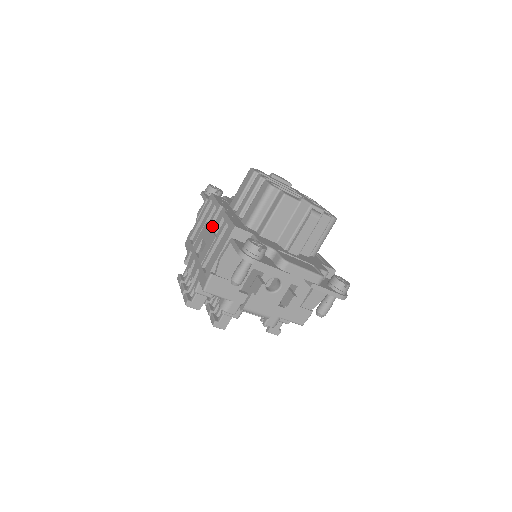
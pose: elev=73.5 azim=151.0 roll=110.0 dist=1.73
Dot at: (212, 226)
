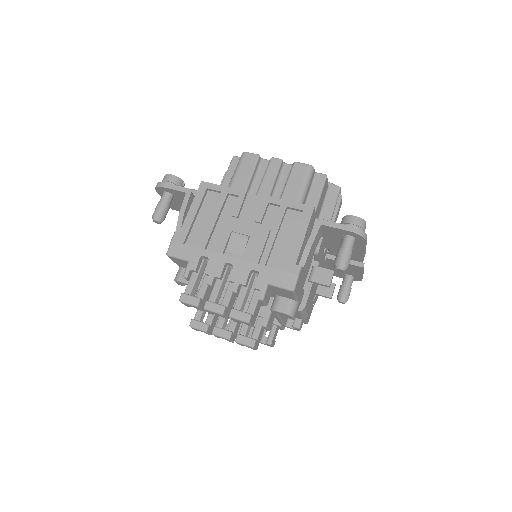
Dot at: (238, 218)
